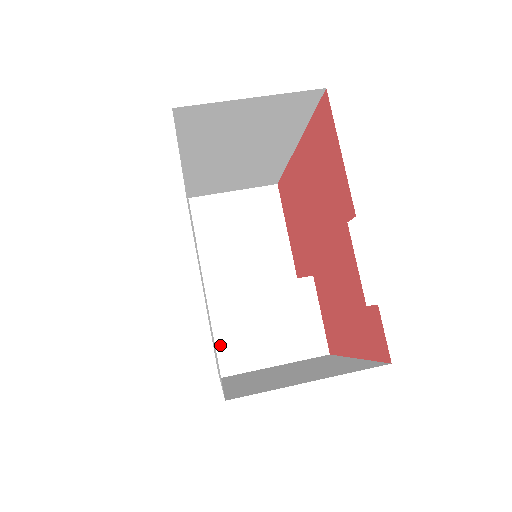
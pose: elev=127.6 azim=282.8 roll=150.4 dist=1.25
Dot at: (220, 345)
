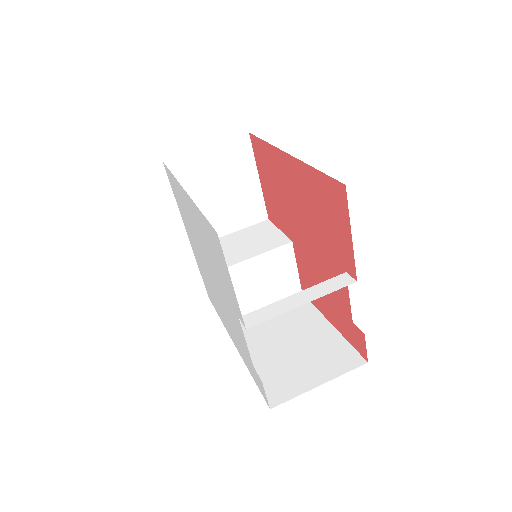
Dot at: occluded
